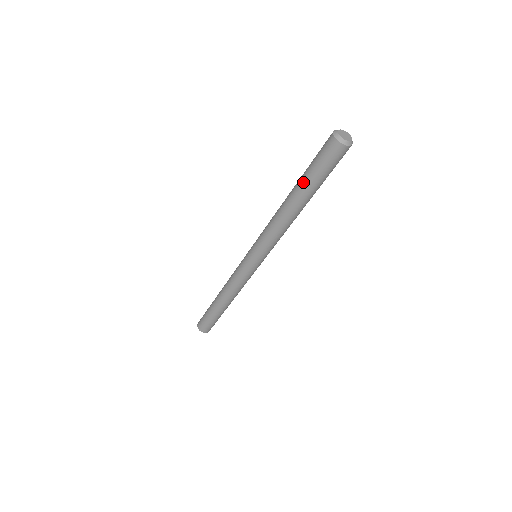
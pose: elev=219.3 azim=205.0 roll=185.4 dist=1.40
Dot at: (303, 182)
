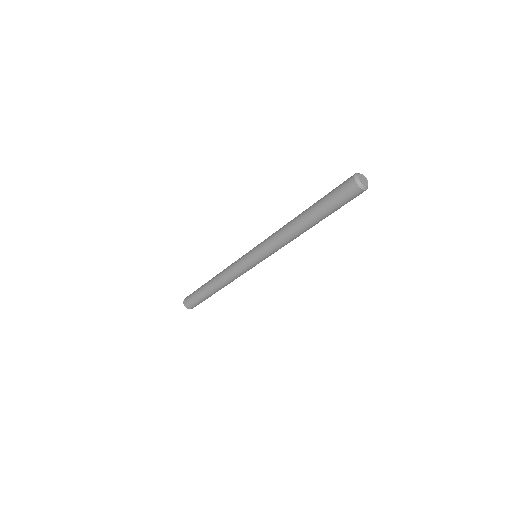
Dot at: (320, 213)
